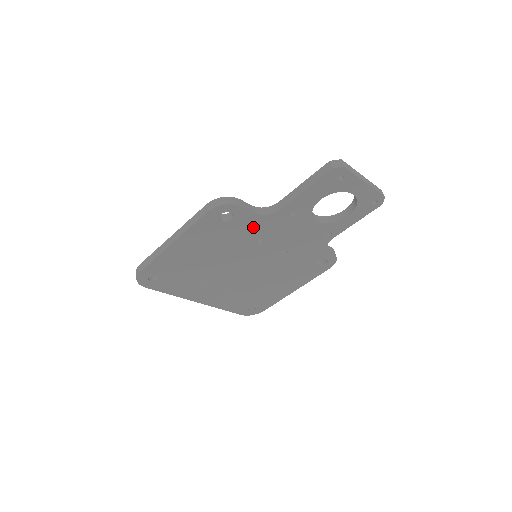
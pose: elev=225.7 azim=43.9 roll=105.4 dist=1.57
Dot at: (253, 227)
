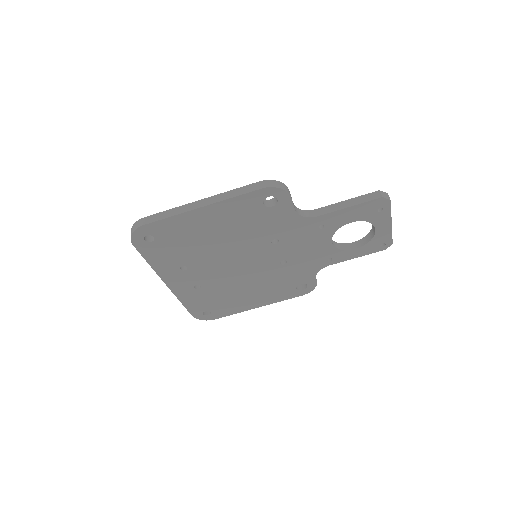
Dot at: (282, 224)
